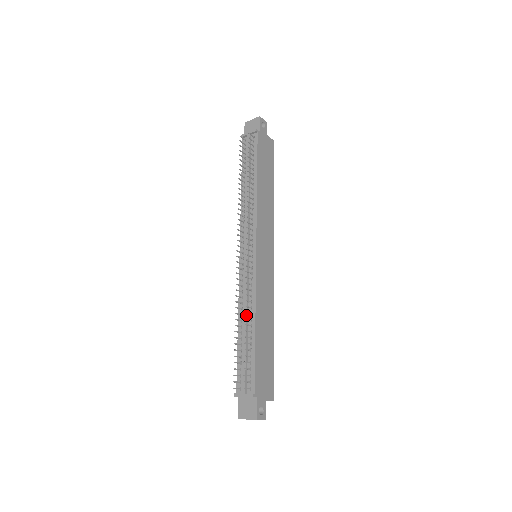
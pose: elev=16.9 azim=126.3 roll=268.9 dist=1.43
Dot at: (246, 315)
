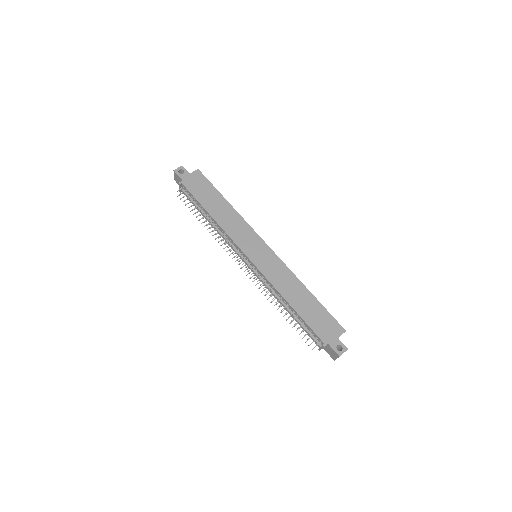
Dot at: (280, 301)
